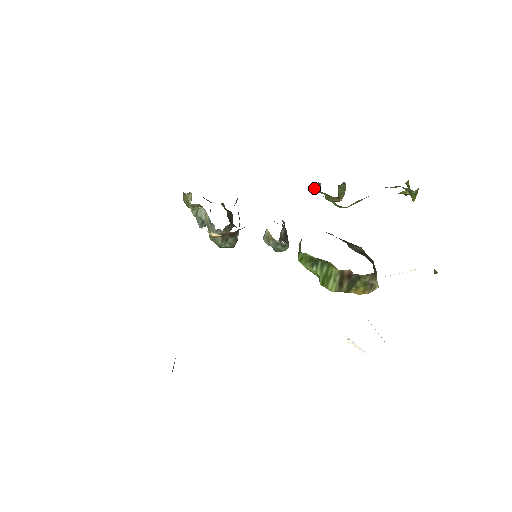
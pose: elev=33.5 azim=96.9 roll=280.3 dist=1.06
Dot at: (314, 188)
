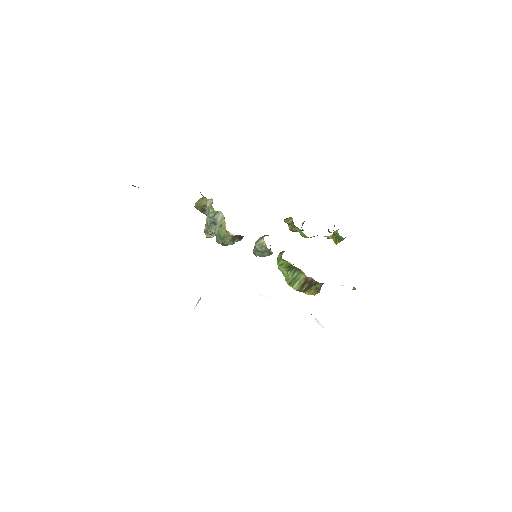
Dot at: (285, 219)
